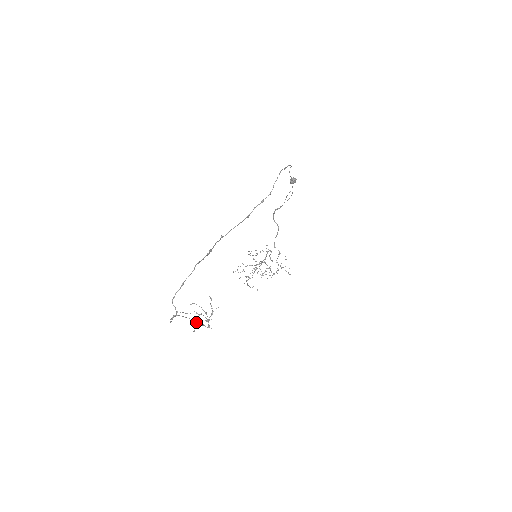
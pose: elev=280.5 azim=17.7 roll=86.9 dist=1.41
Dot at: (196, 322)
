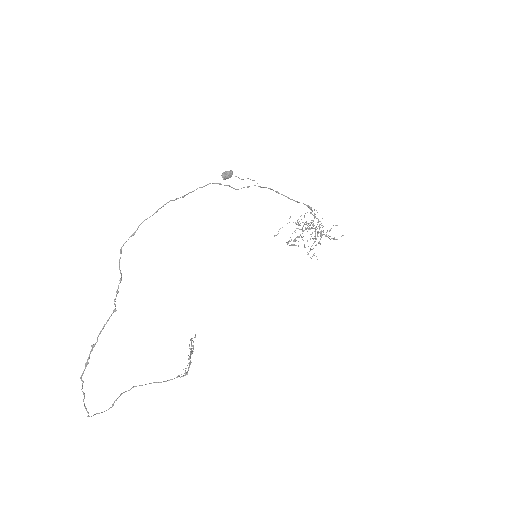
Dot at: (160, 382)
